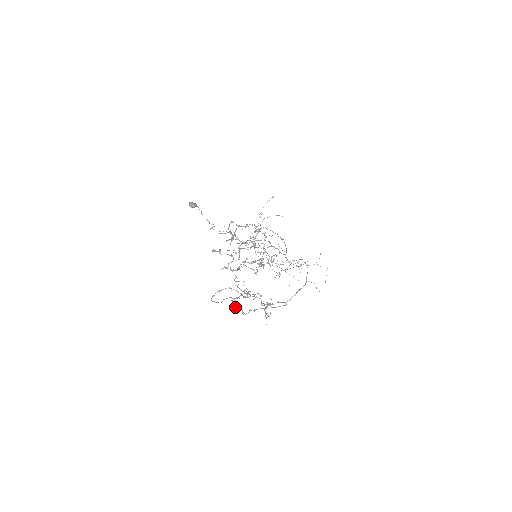
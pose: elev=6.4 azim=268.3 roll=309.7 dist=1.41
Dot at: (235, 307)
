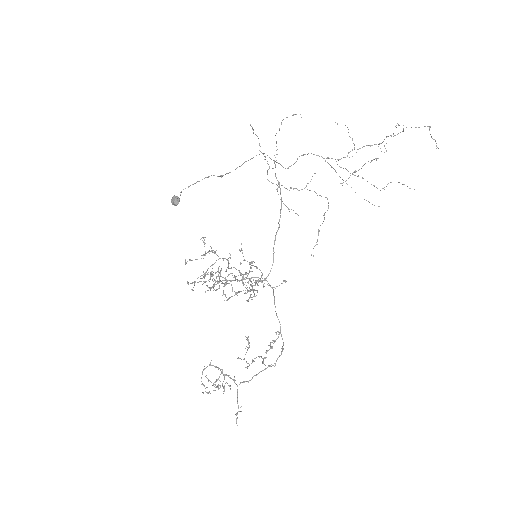
Dot at: (248, 344)
